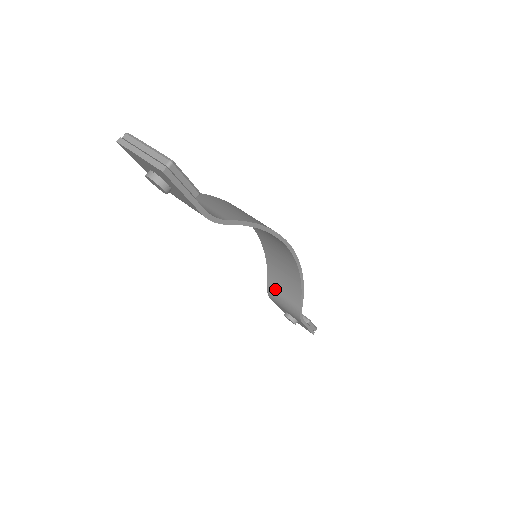
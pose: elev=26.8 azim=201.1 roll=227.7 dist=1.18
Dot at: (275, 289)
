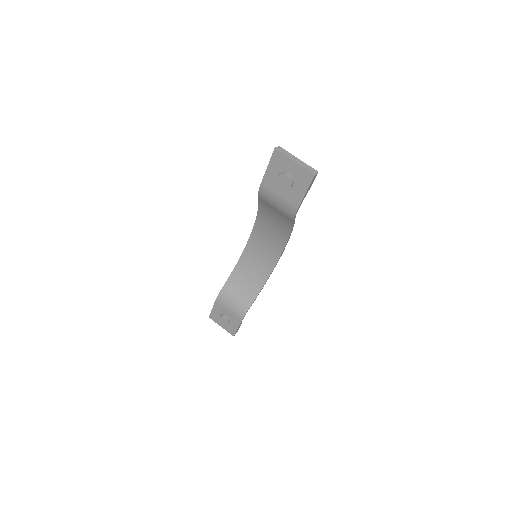
Dot at: (230, 291)
